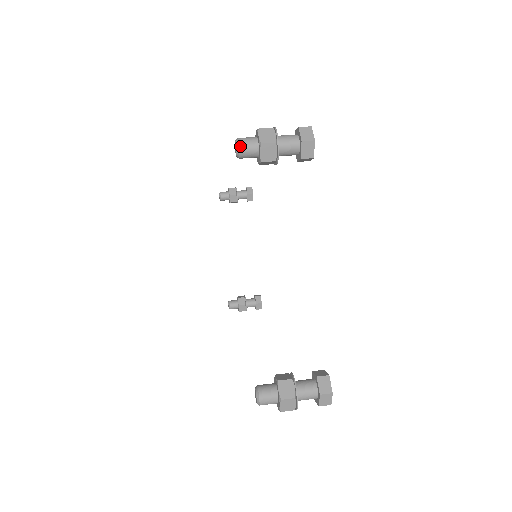
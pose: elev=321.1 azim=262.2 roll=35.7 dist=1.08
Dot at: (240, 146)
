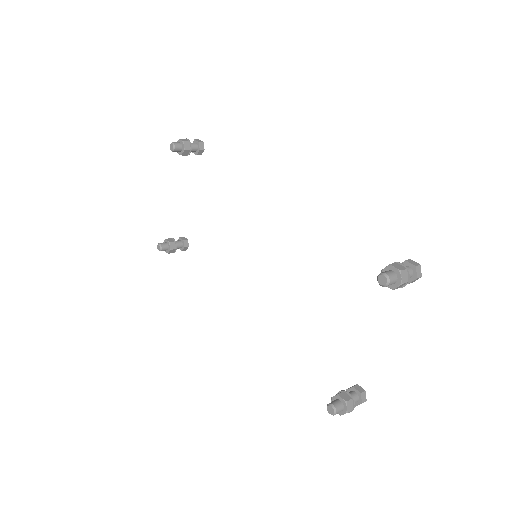
Dot at: (390, 283)
